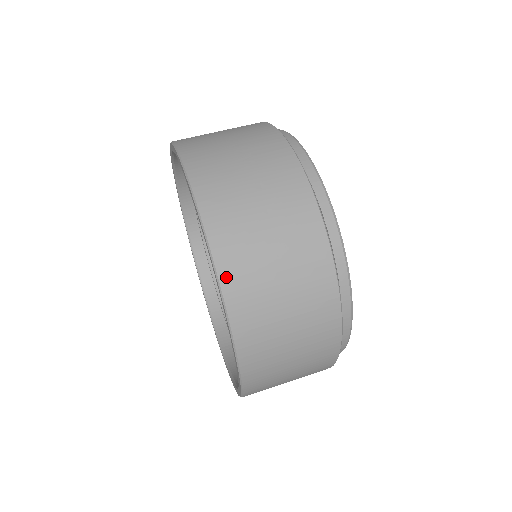
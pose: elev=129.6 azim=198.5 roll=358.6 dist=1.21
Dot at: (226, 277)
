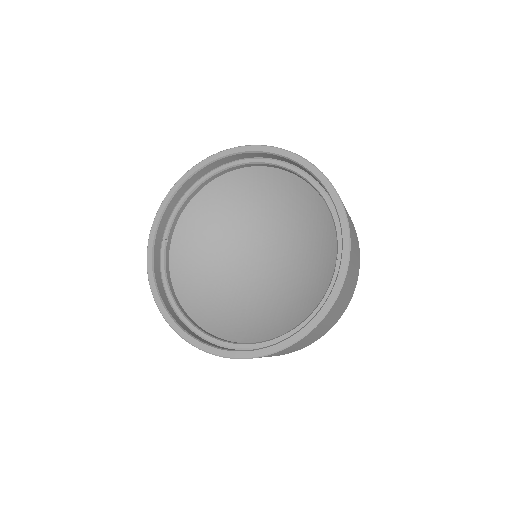
Dot at: (325, 176)
